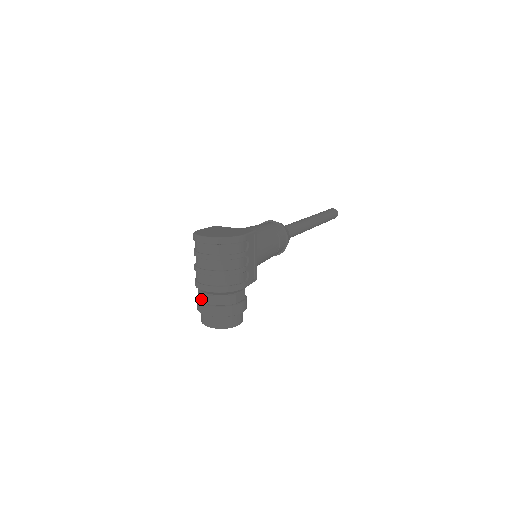
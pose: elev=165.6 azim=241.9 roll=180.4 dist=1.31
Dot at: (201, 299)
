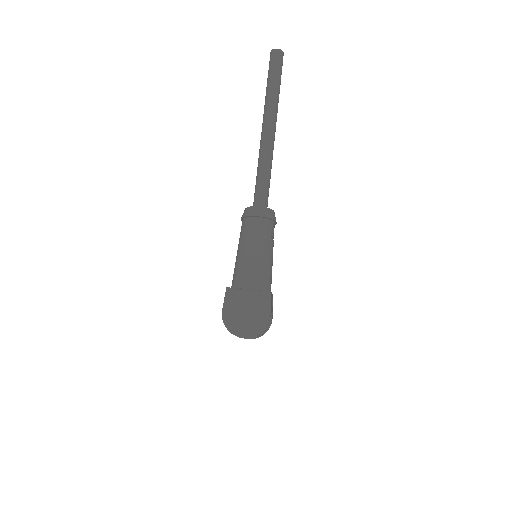
Dot at: occluded
